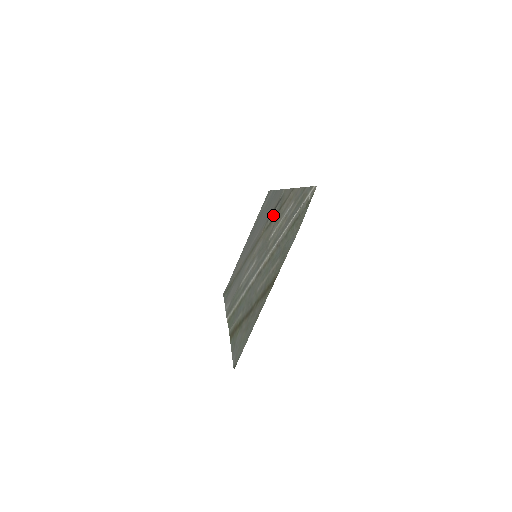
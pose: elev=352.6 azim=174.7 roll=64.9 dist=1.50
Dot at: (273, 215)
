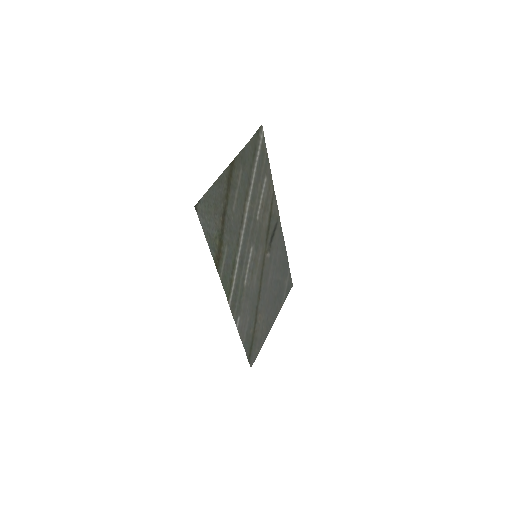
Dot at: (270, 232)
